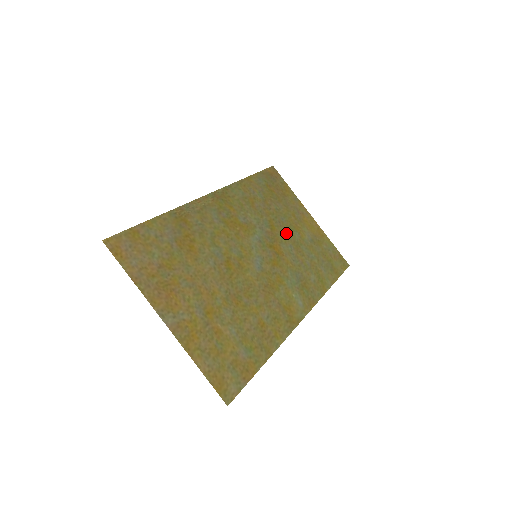
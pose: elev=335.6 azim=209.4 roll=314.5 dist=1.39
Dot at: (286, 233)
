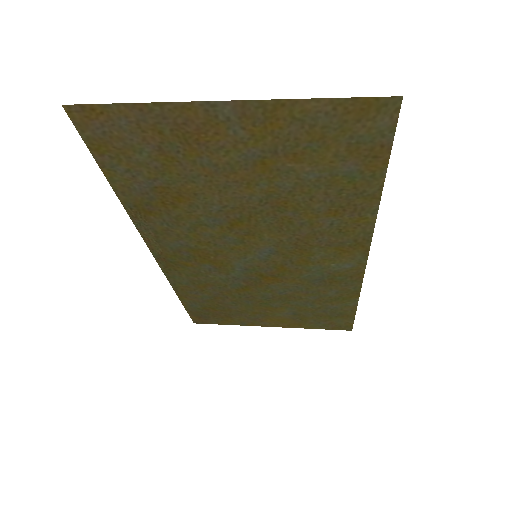
Dot at: (264, 297)
